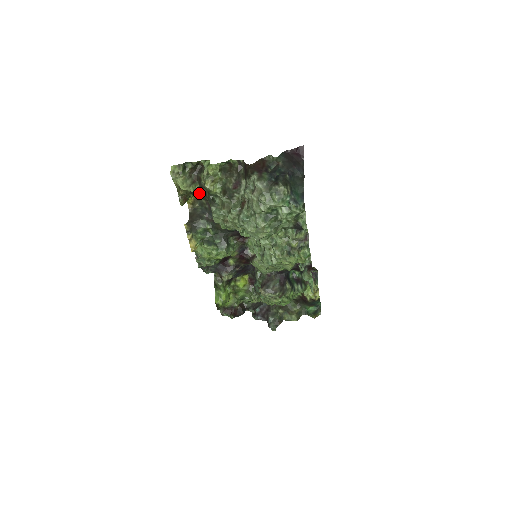
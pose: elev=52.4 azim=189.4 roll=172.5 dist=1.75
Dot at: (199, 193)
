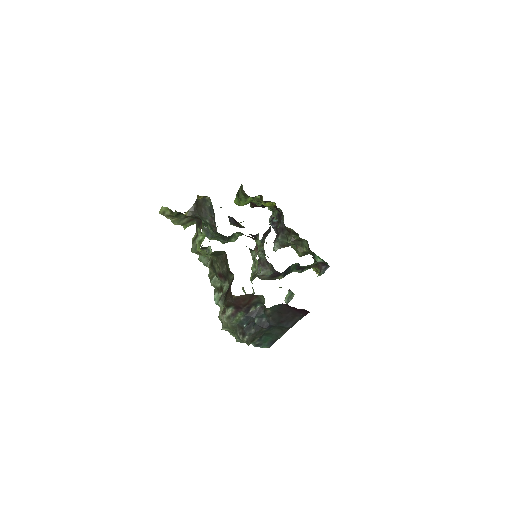
Dot at: occluded
